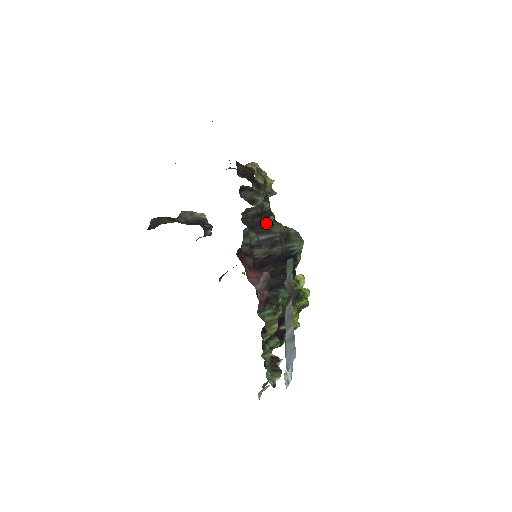
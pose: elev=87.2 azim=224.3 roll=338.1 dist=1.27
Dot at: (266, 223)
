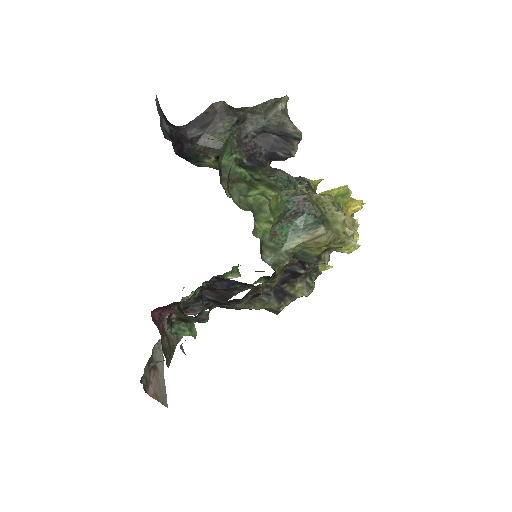
Dot at: (227, 303)
